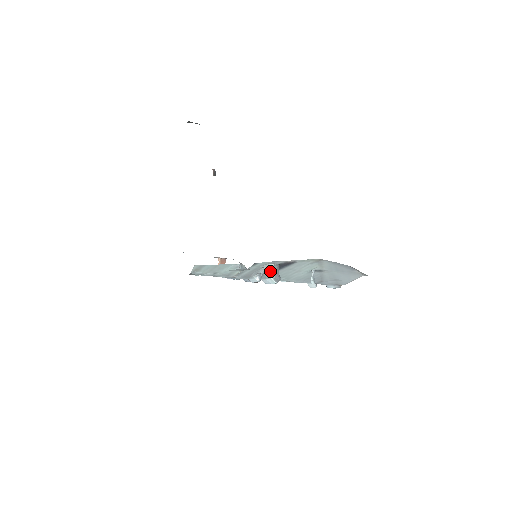
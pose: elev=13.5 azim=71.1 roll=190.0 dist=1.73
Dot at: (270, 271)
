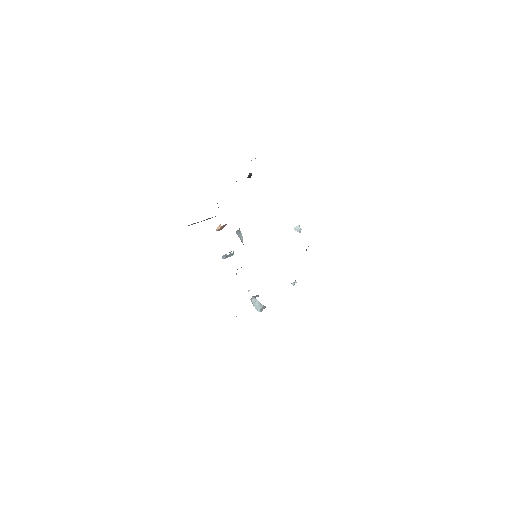
Dot at: (260, 306)
